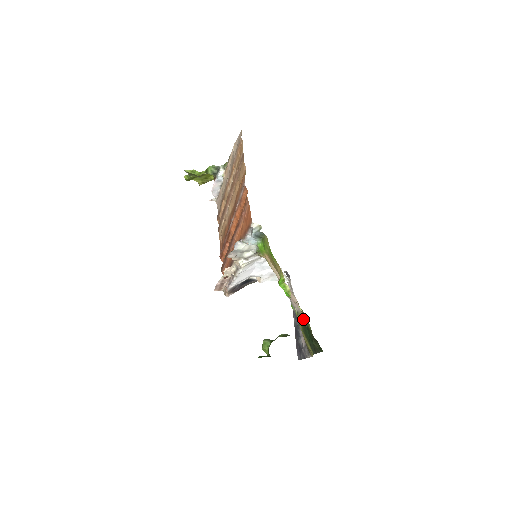
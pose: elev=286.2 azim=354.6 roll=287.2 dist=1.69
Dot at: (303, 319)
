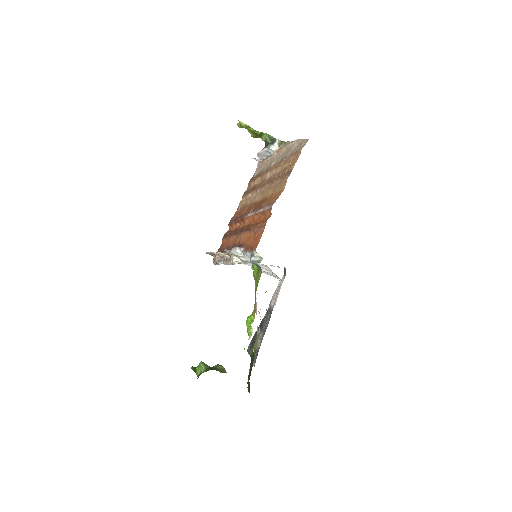
Dot at: occluded
